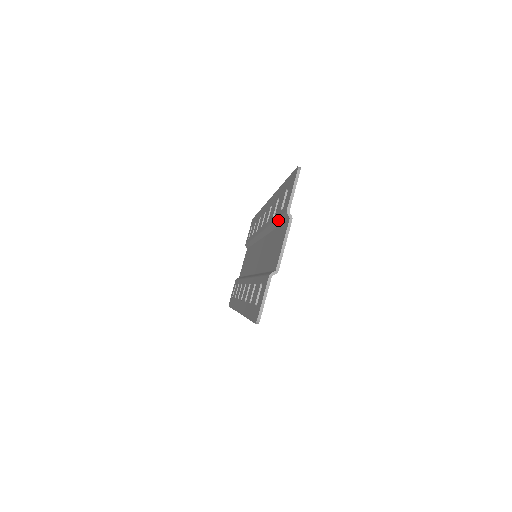
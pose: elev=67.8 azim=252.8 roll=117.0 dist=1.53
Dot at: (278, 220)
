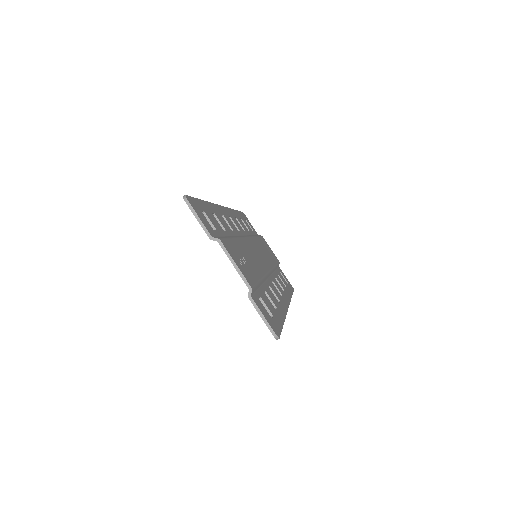
Dot at: occluded
